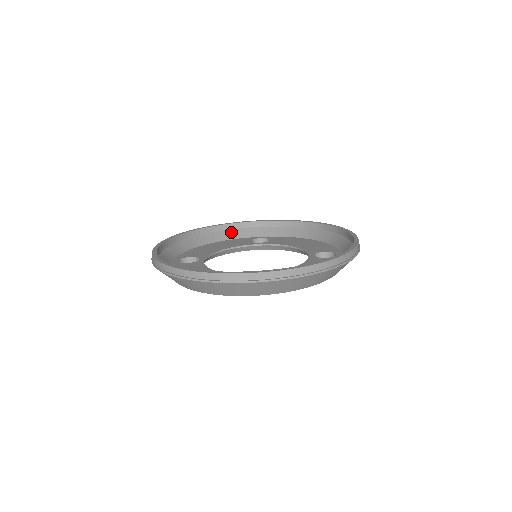
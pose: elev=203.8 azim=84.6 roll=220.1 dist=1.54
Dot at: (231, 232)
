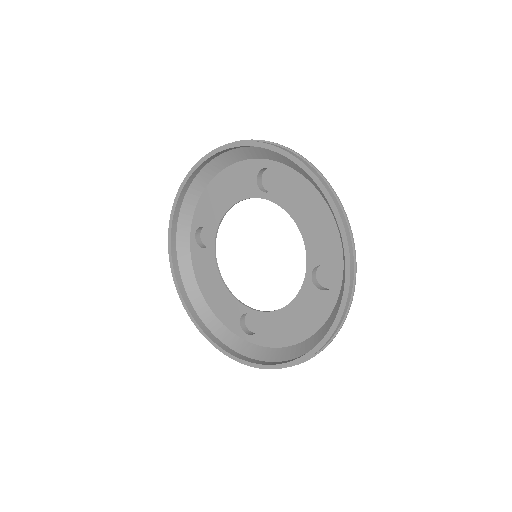
Dot at: (232, 154)
